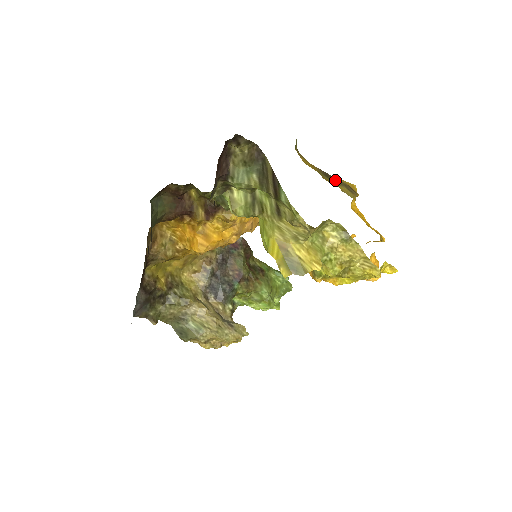
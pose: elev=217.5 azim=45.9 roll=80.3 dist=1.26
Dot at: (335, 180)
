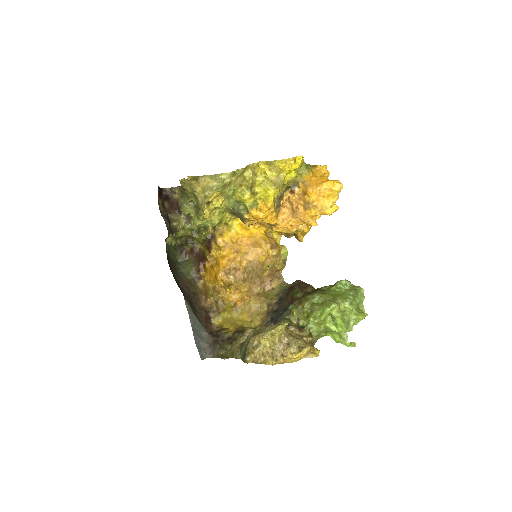
Dot at: occluded
